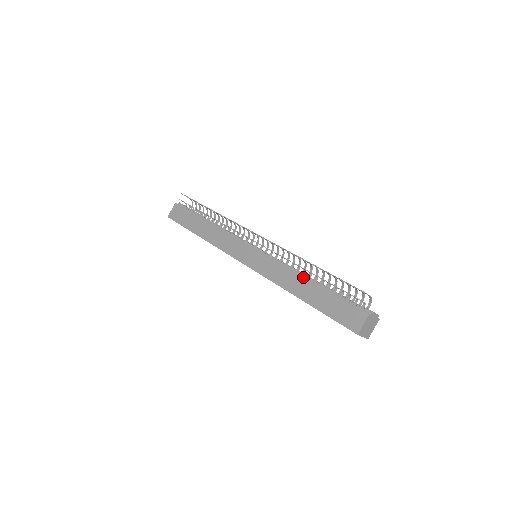
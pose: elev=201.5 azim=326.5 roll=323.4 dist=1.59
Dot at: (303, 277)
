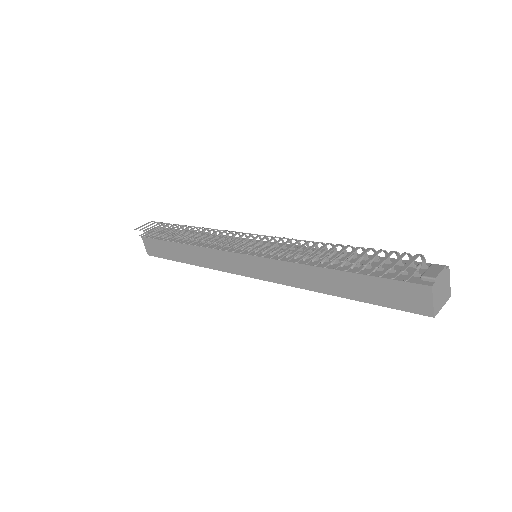
Dot at: (320, 270)
